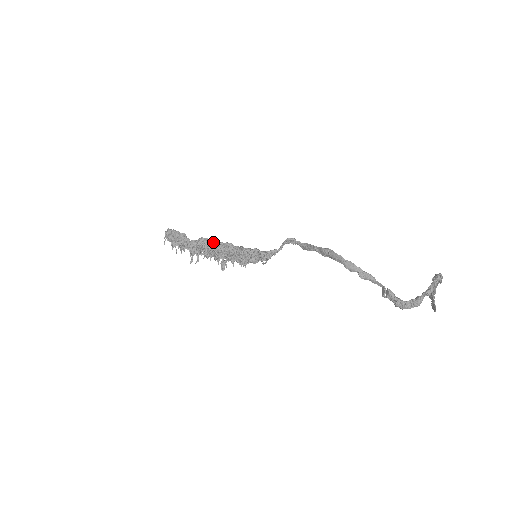
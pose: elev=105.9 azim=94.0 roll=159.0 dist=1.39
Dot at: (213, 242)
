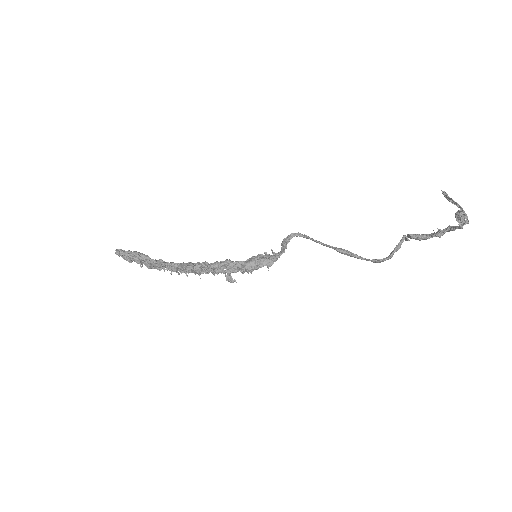
Dot at: (200, 267)
